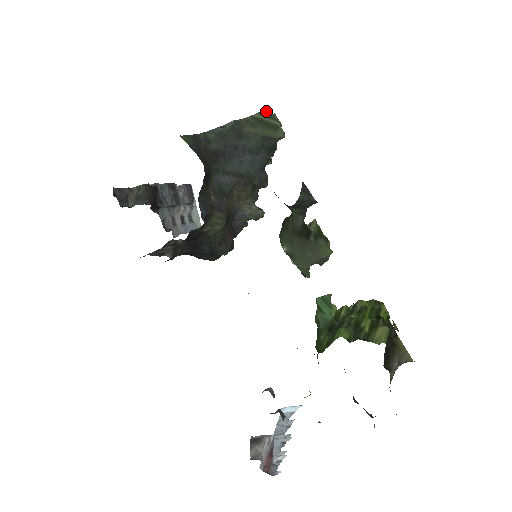
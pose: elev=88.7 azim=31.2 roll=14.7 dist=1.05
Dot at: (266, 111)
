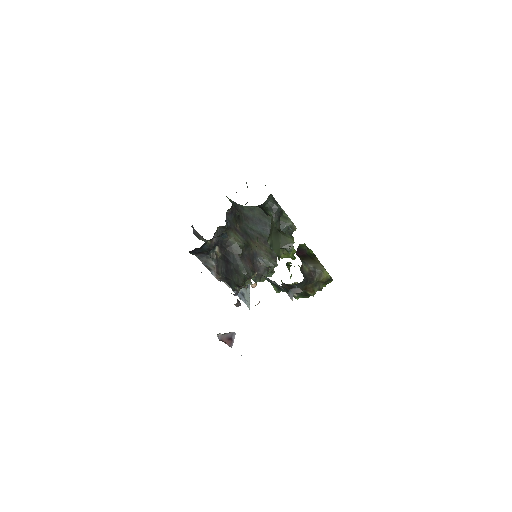
Dot at: occluded
